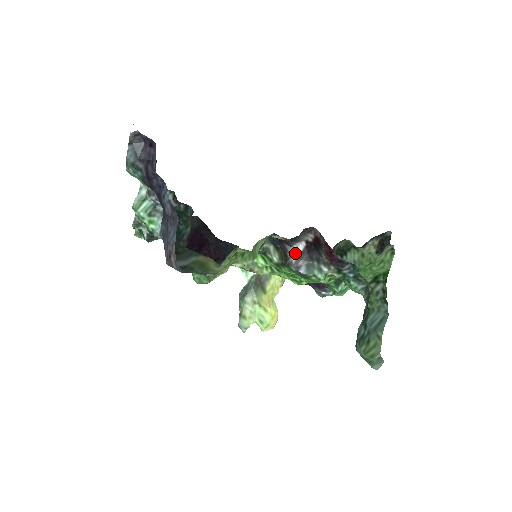
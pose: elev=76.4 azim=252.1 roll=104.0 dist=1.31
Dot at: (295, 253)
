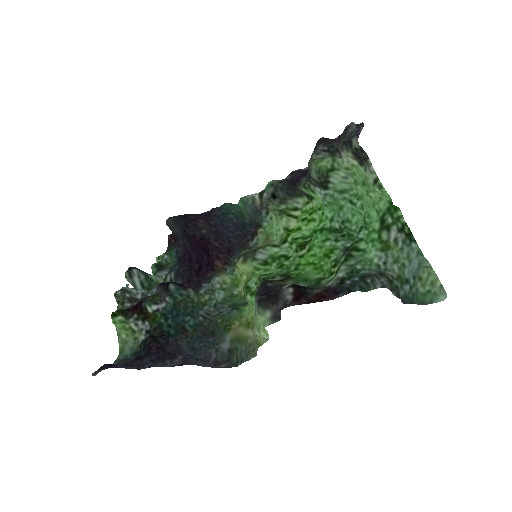
Dot at: occluded
